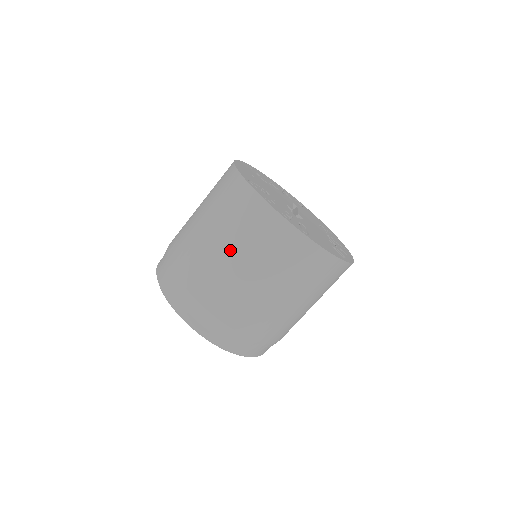
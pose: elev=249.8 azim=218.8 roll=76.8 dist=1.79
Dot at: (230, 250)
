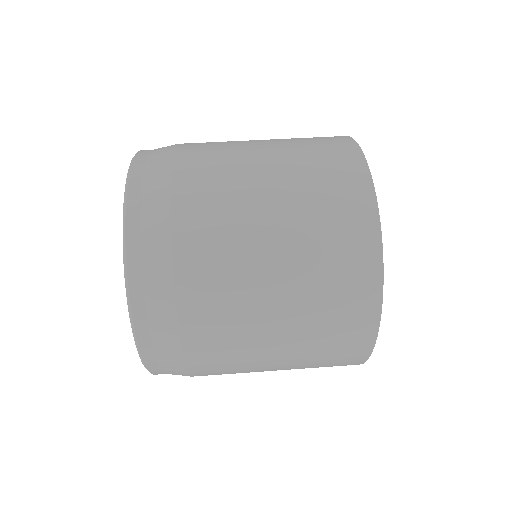
Dot at: occluded
